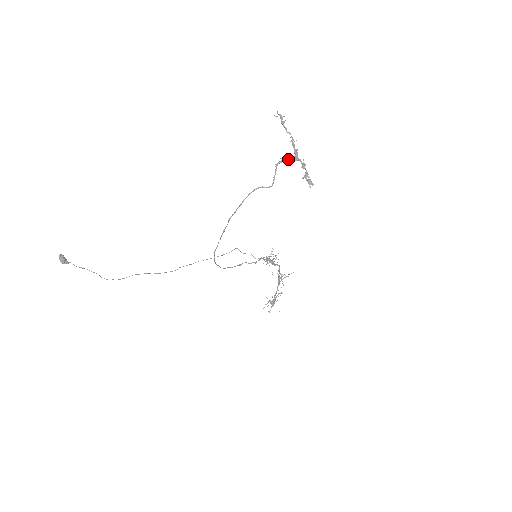
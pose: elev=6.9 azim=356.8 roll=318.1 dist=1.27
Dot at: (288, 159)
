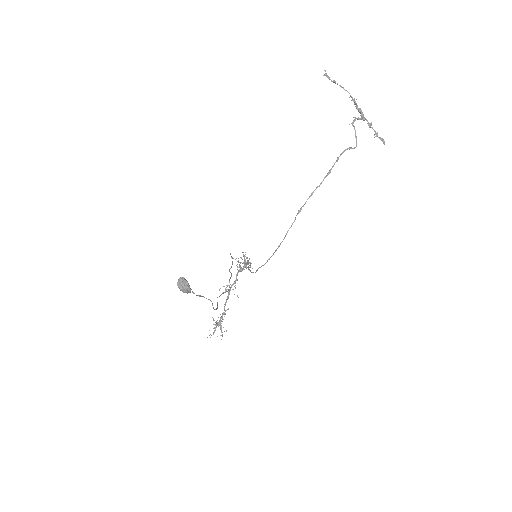
Dot at: (358, 118)
